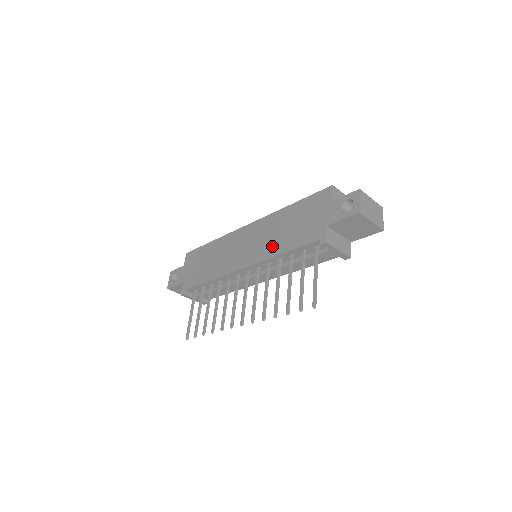
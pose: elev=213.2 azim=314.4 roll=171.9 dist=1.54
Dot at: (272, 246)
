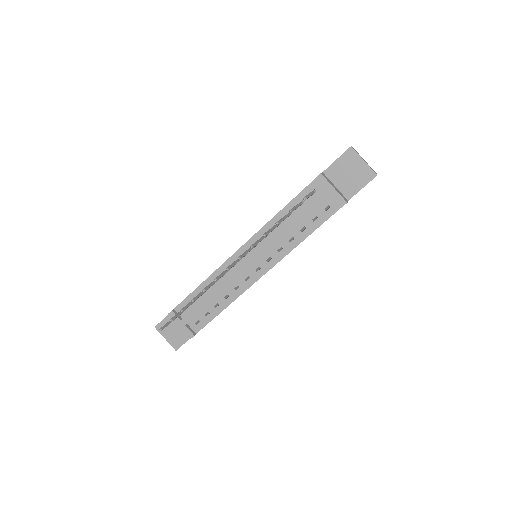
Dot at: occluded
